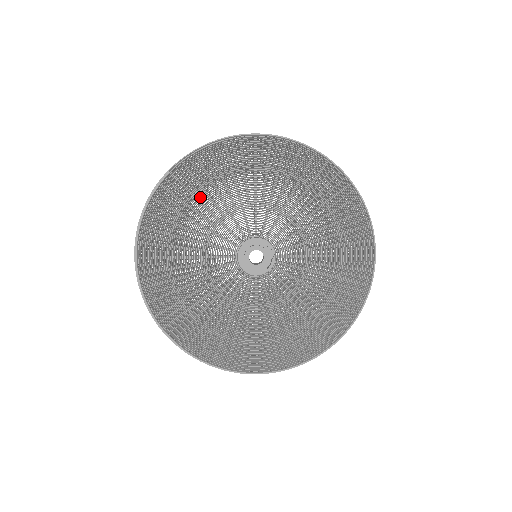
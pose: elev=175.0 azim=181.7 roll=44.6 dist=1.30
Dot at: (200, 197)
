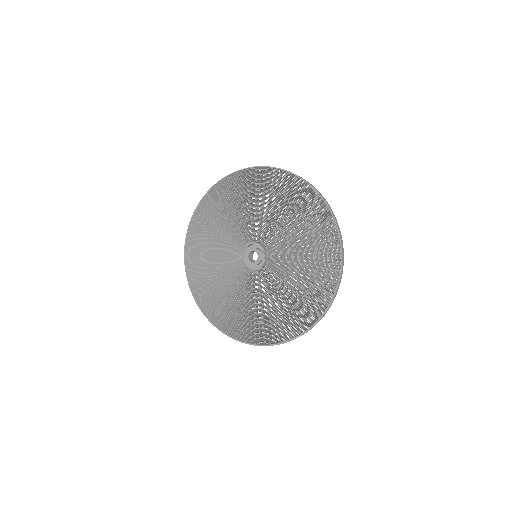
Dot at: (227, 208)
